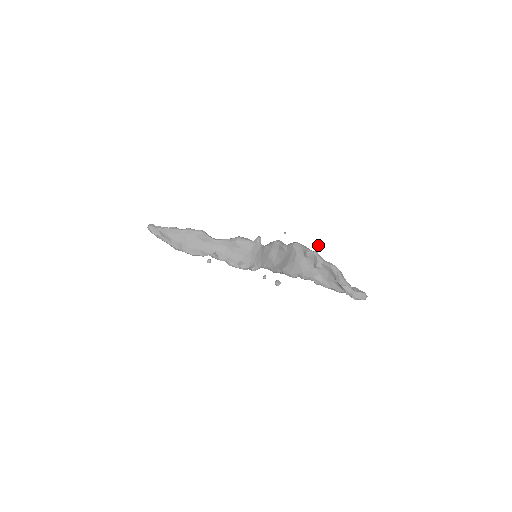
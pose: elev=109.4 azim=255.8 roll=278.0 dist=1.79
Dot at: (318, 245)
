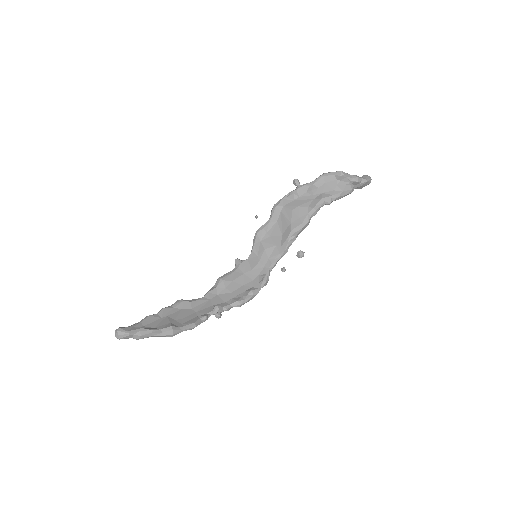
Dot at: (293, 180)
